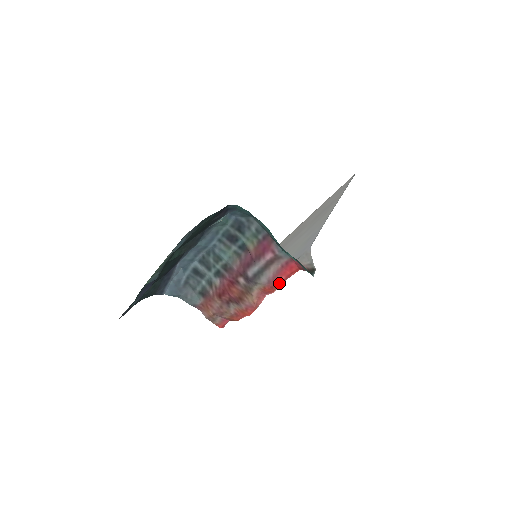
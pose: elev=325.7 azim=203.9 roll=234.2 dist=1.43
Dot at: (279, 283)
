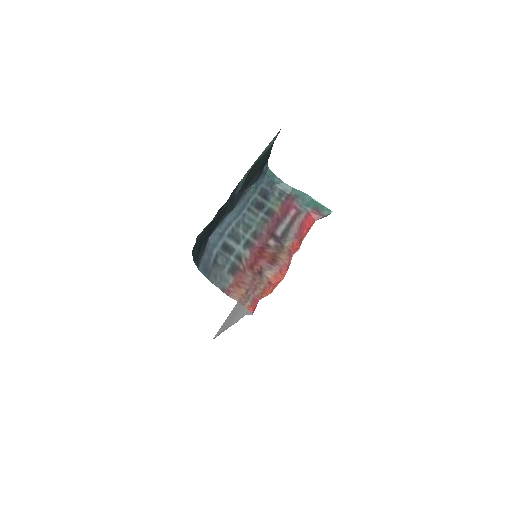
Dot at: (303, 237)
